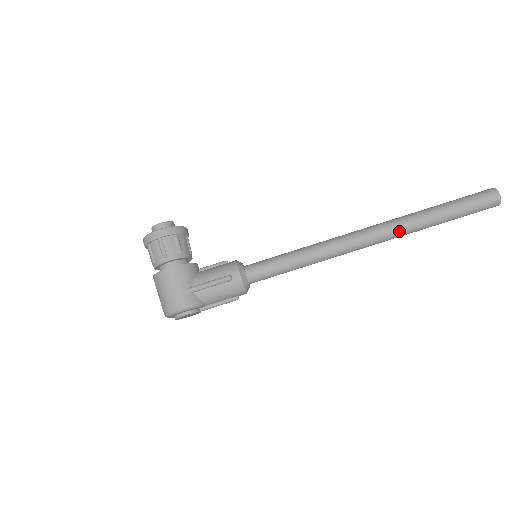
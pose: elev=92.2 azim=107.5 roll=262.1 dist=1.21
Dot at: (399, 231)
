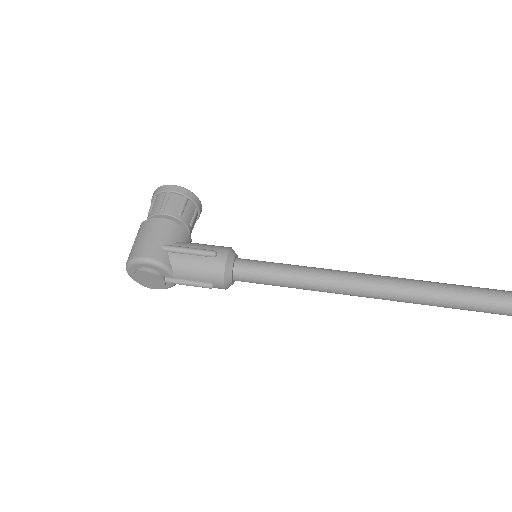
Dot at: (435, 294)
